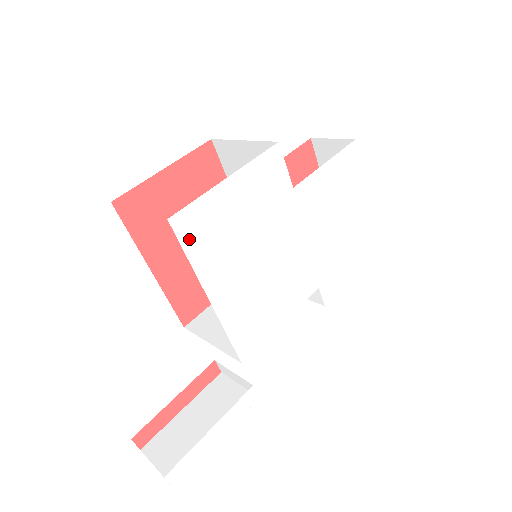
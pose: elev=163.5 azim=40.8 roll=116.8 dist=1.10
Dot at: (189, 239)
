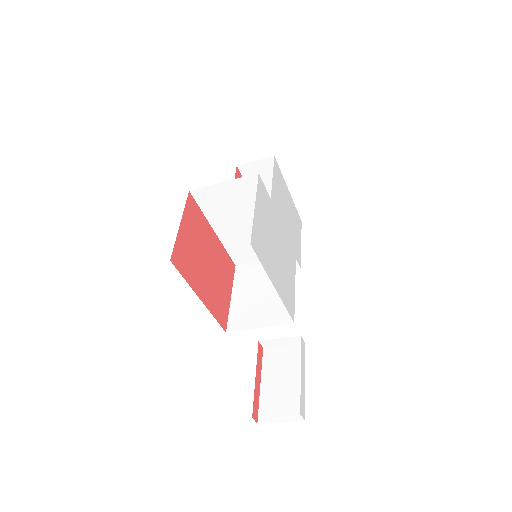
Dot at: (258, 253)
